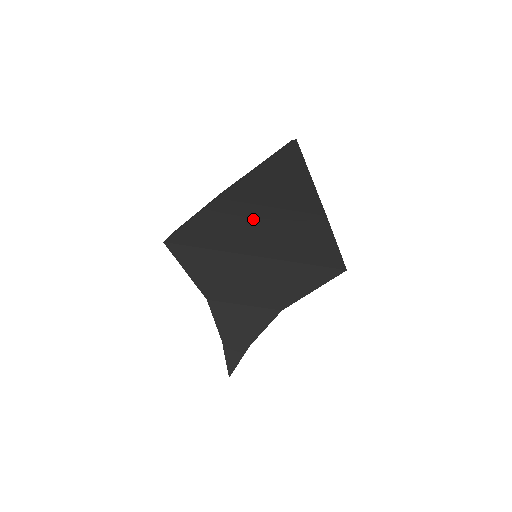
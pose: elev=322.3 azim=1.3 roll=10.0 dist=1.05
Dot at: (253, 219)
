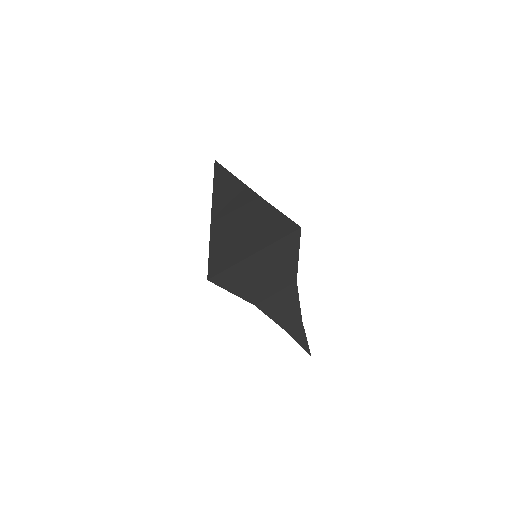
Dot at: (234, 225)
